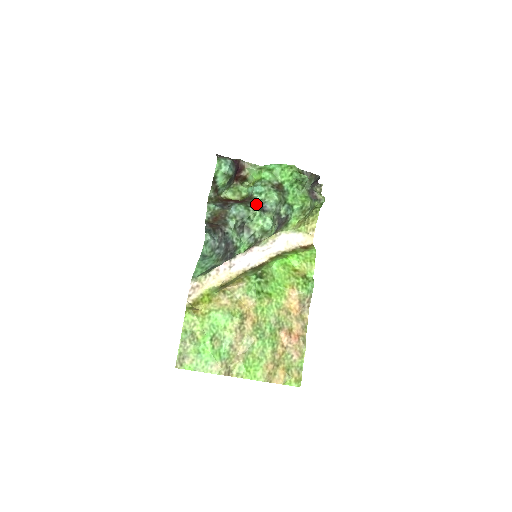
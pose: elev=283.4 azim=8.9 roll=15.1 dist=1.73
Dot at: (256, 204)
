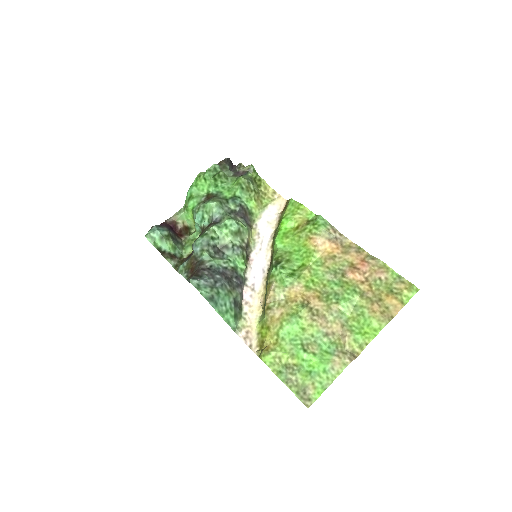
Dot at: (208, 226)
